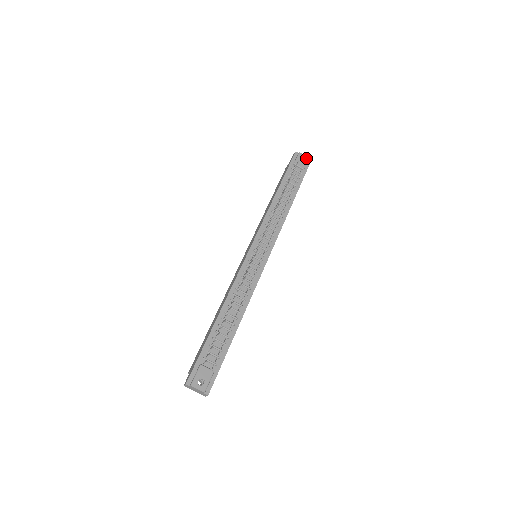
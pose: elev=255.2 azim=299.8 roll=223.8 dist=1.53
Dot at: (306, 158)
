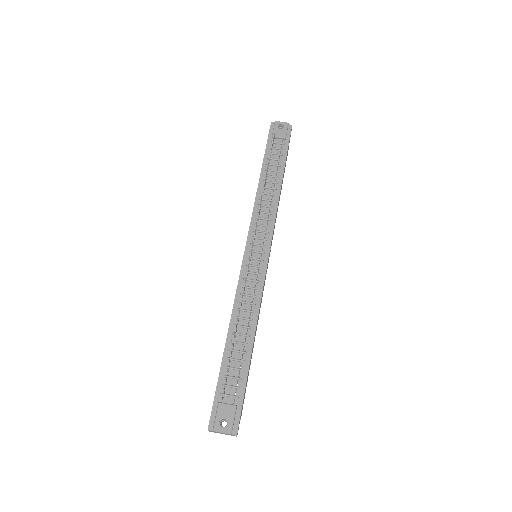
Dot at: (285, 125)
